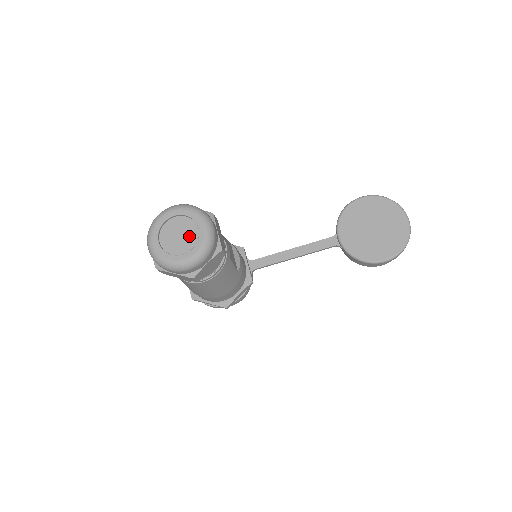
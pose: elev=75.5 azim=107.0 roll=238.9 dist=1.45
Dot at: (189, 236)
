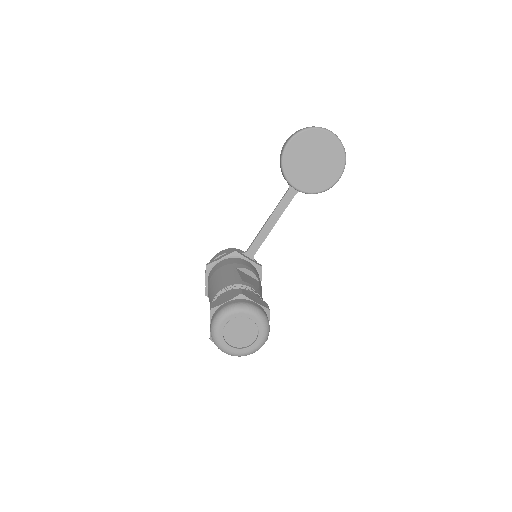
Dot at: (248, 327)
